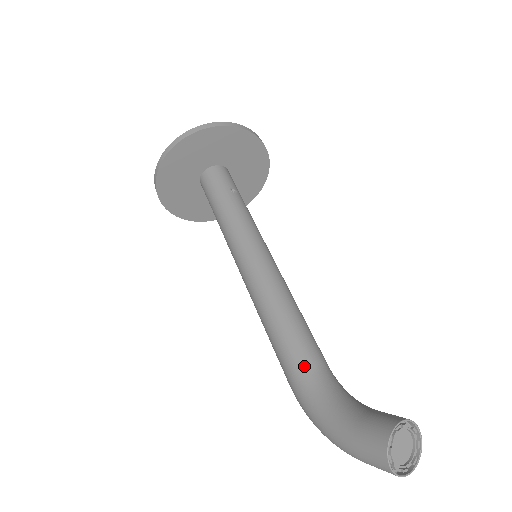
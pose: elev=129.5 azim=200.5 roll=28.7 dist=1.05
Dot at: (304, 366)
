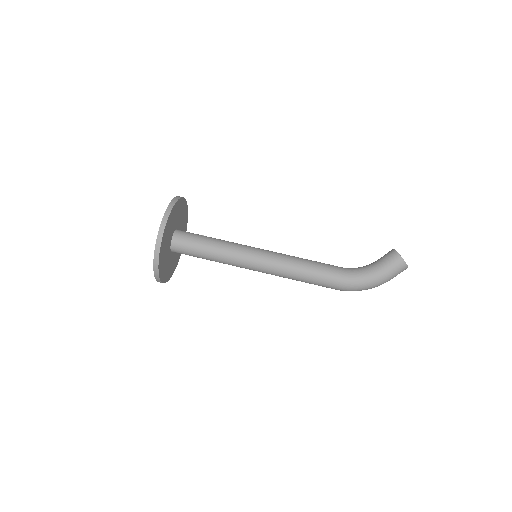
Dot at: (339, 271)
